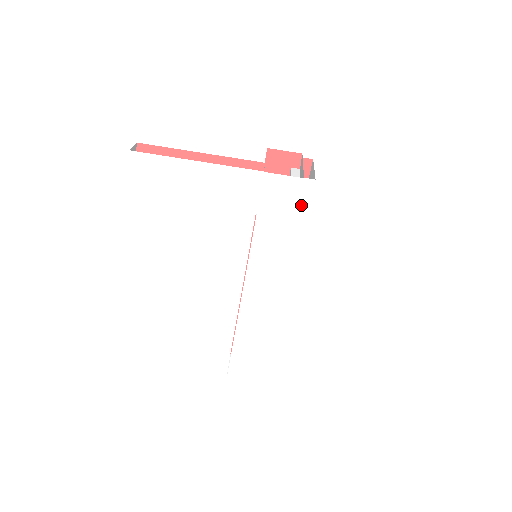
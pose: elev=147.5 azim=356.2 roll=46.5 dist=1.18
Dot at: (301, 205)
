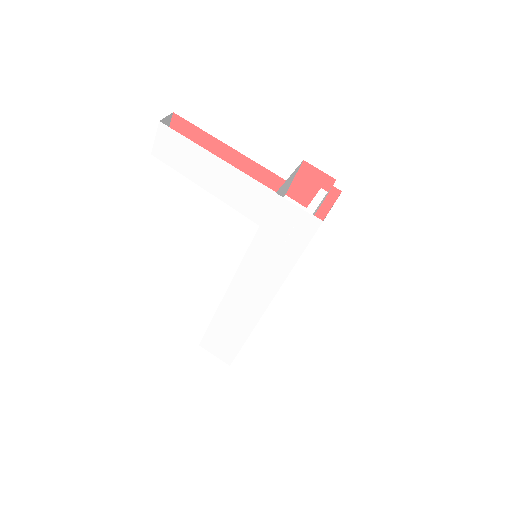
Dot at: (303, 237)
